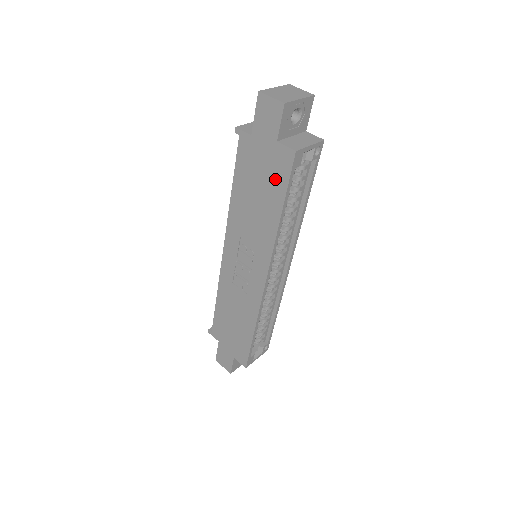
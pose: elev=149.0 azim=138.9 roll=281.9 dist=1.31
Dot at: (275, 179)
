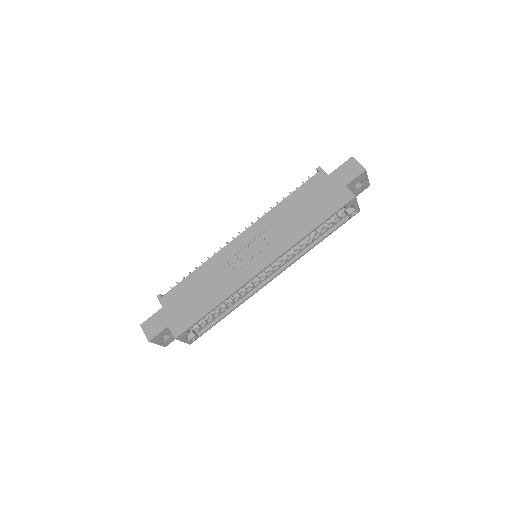
Dot at: (328, 205)
